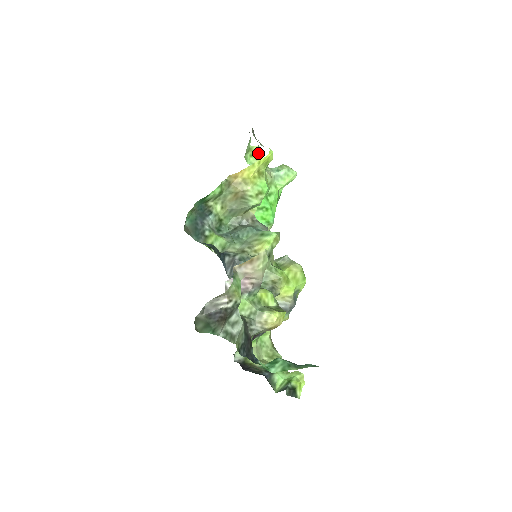
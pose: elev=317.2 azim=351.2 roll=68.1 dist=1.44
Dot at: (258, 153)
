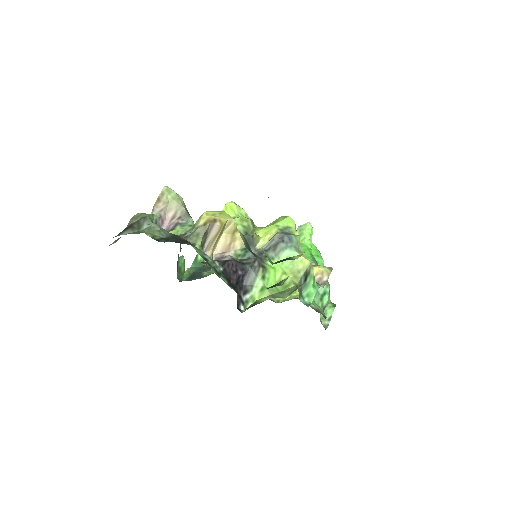
Dot at: occluded
